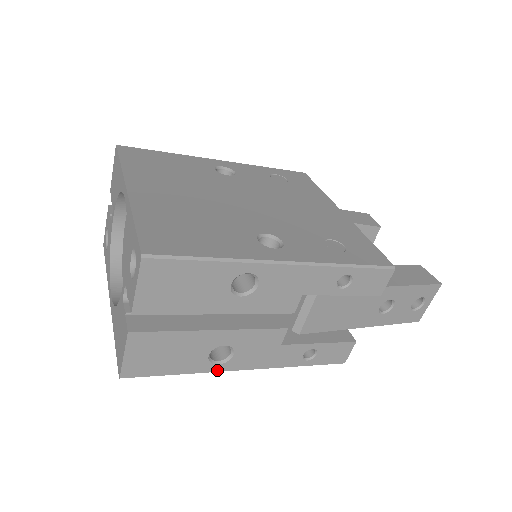
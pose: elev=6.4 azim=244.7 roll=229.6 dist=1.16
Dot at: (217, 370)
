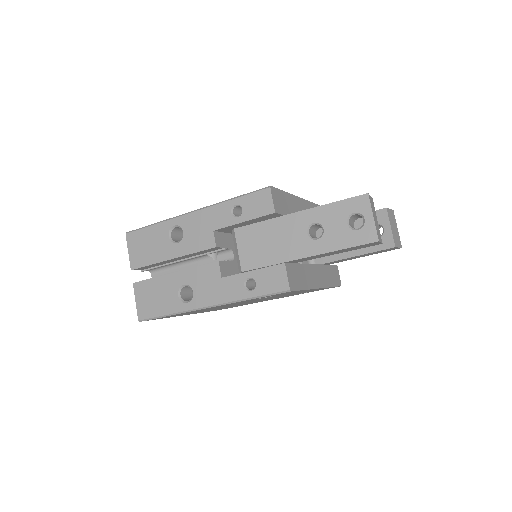
Dot at: (189, 309)
